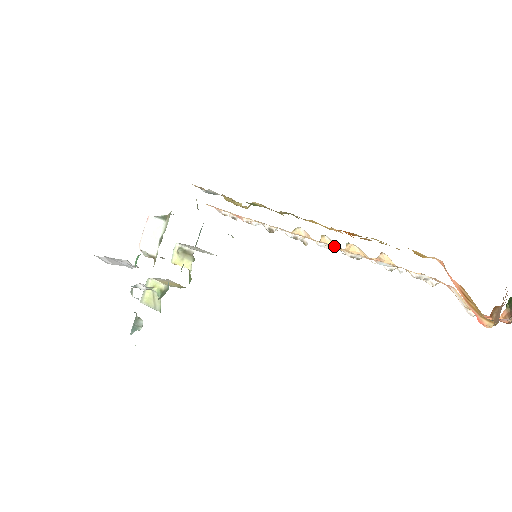
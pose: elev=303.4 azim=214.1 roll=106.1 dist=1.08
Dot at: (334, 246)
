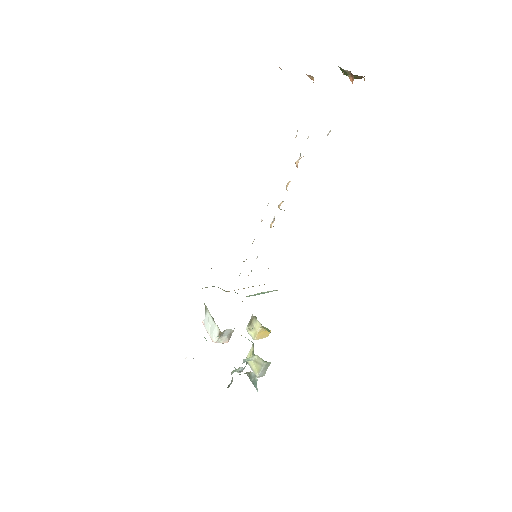
Dot at: occluded
